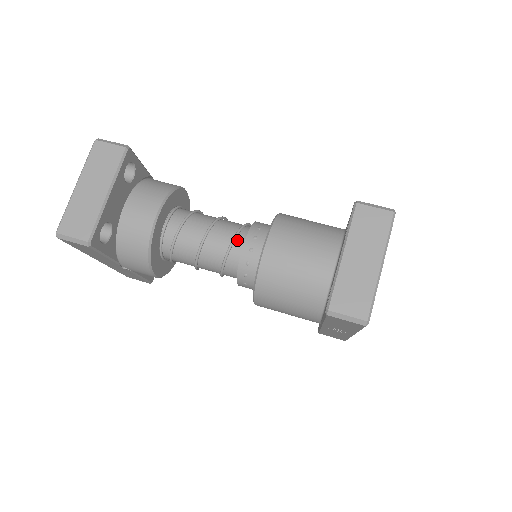
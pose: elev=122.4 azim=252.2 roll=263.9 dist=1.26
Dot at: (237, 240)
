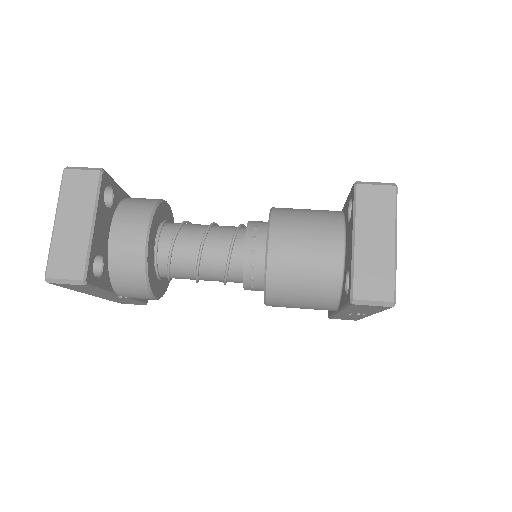
Dot at: (235, 244)
